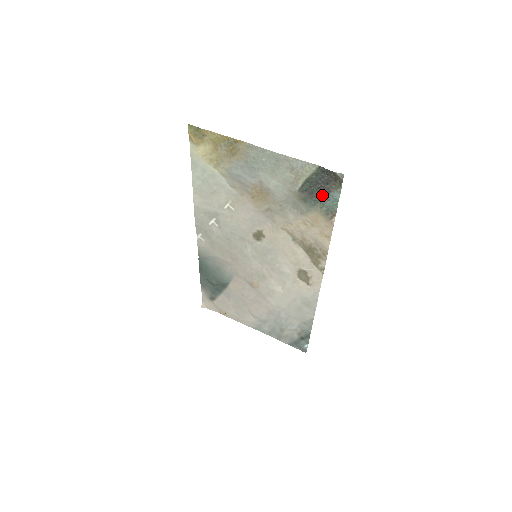
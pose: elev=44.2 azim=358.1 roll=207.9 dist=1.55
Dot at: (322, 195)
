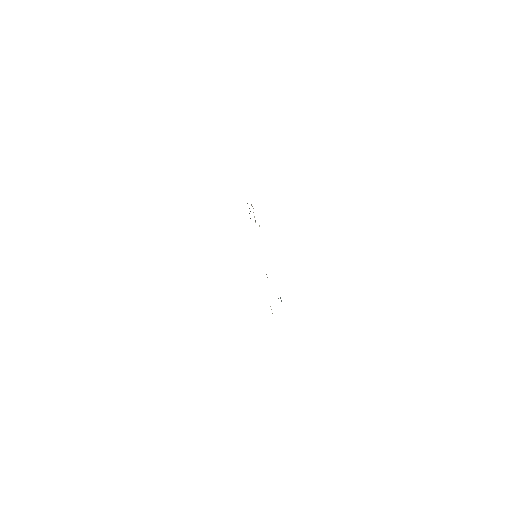
Dot at: occluded
